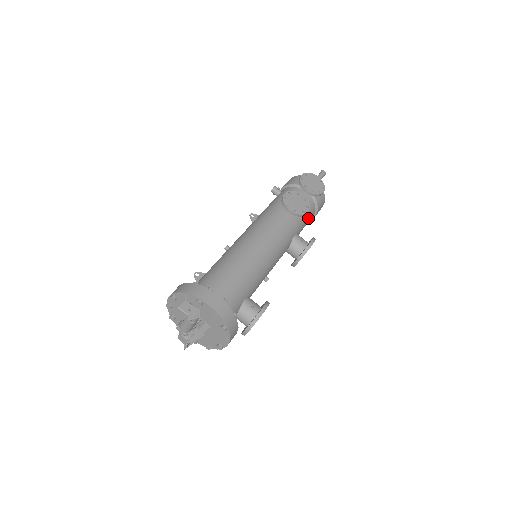
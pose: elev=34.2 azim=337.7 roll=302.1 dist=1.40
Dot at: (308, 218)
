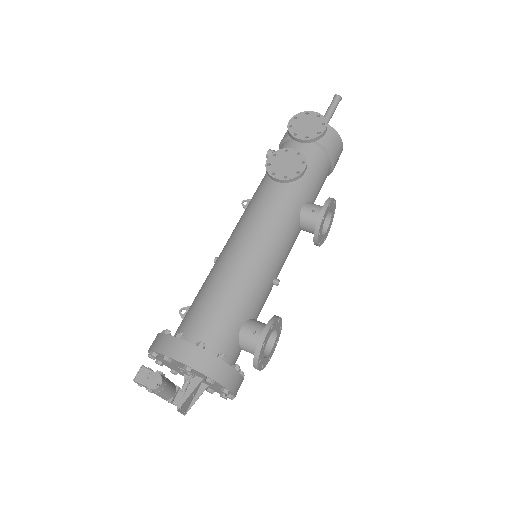
Dot at: (319, 173)
